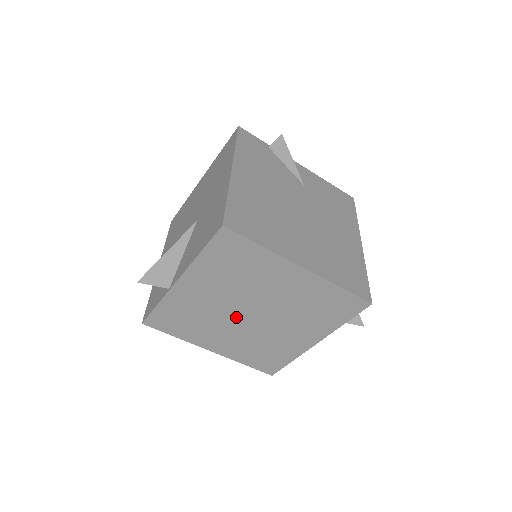
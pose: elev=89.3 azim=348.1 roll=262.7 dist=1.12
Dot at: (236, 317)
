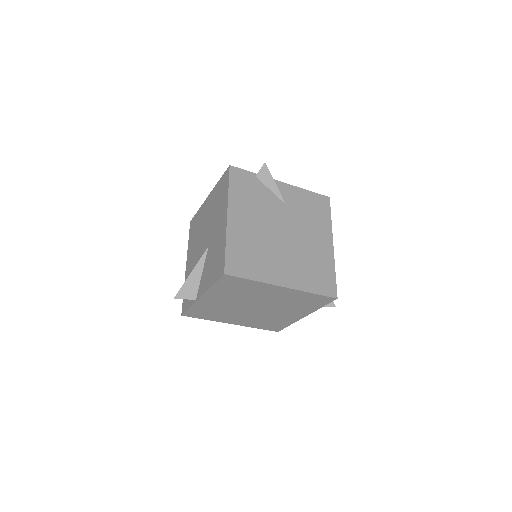
Dot at: (245, 309)
